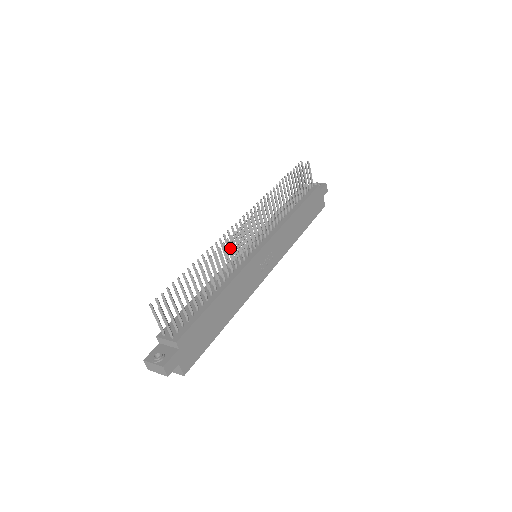
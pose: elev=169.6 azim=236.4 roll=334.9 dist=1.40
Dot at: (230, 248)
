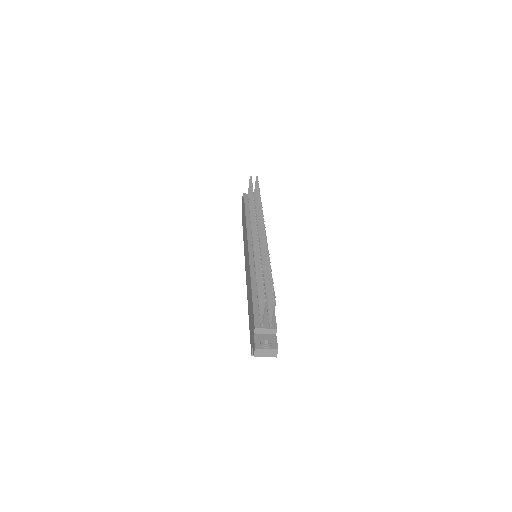
Dot at: occluded
